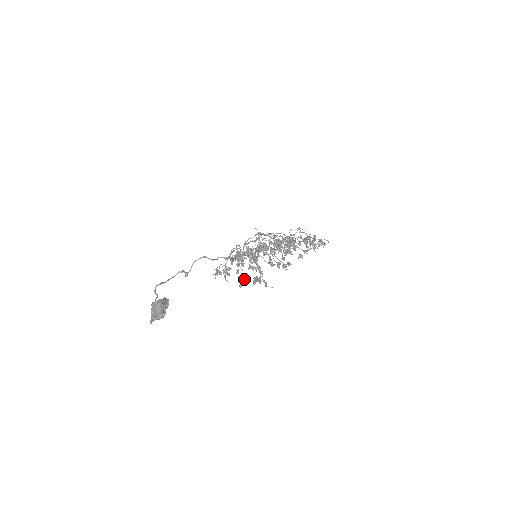
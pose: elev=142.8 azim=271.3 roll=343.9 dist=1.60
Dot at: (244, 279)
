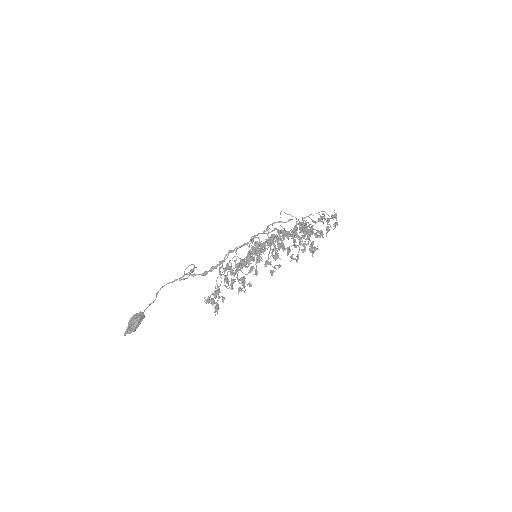
Dot at: (213, 295)
